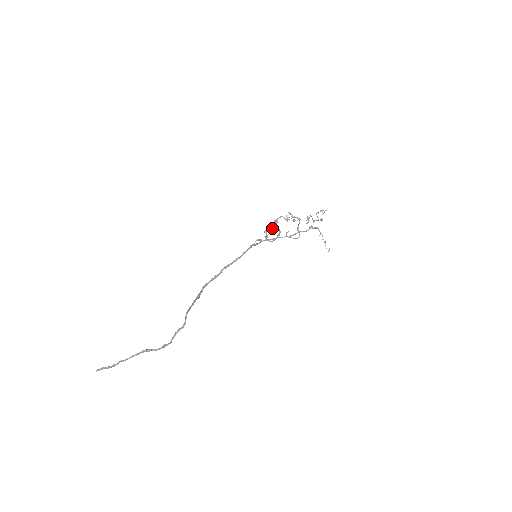
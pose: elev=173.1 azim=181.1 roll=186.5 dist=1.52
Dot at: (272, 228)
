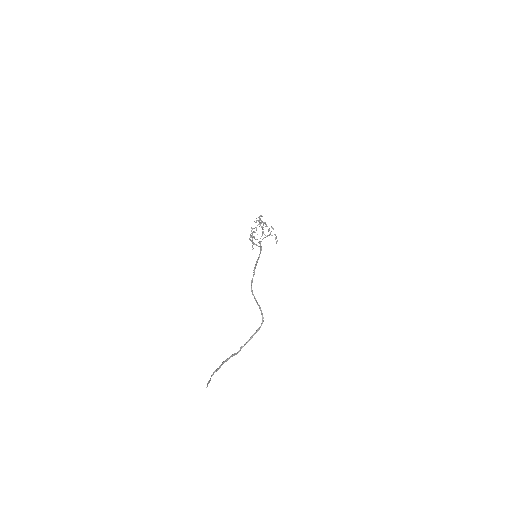
Dot at: occluded
